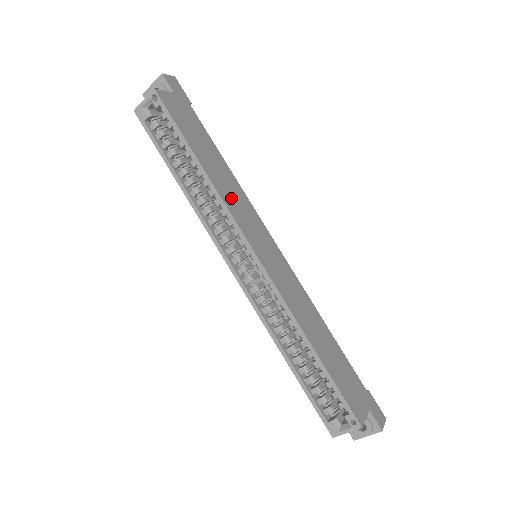
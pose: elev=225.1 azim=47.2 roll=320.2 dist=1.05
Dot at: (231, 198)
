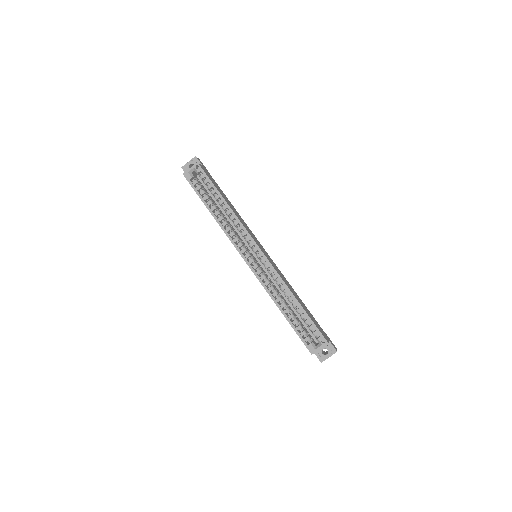
Dot at: (242, 222)
